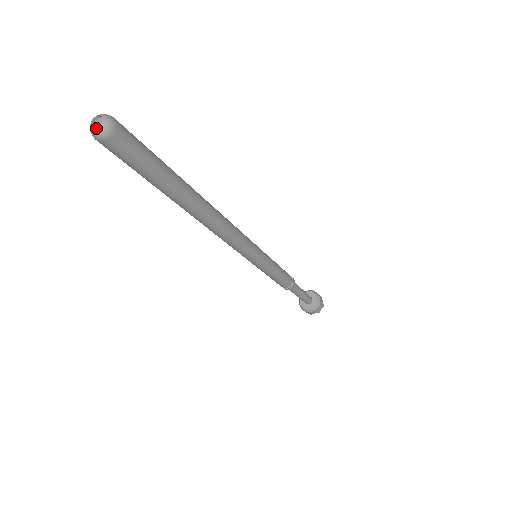
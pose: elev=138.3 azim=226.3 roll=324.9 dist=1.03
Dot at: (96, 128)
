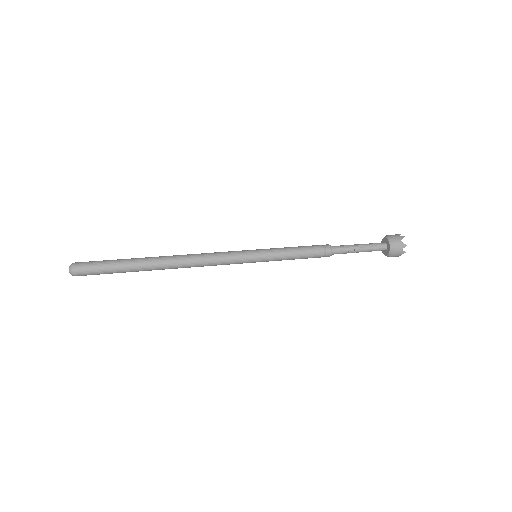
Dot at: (70, 273)
